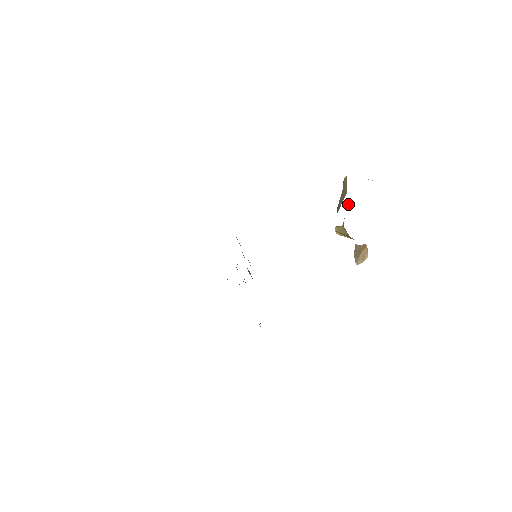
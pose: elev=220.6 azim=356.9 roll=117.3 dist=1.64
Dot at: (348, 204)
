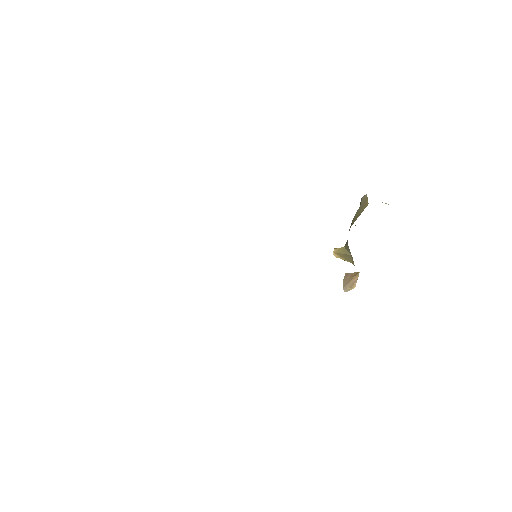
Dot at: occluded
